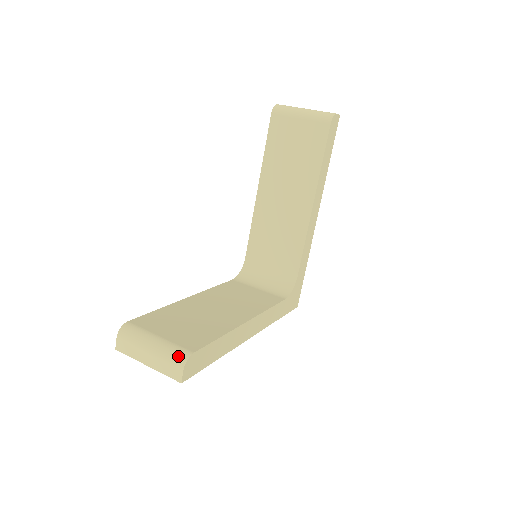
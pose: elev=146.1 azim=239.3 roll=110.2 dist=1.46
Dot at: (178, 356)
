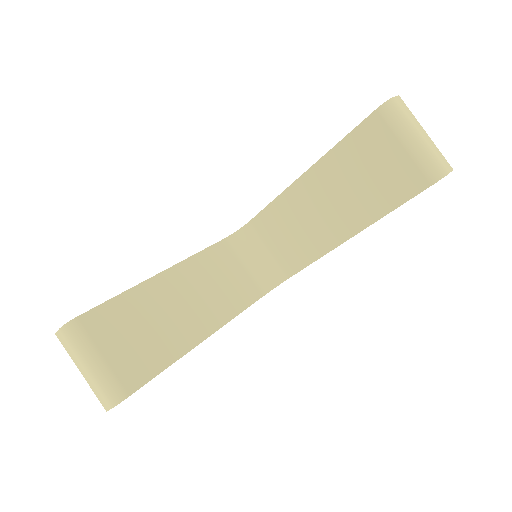
Dot at: (112, 394)
